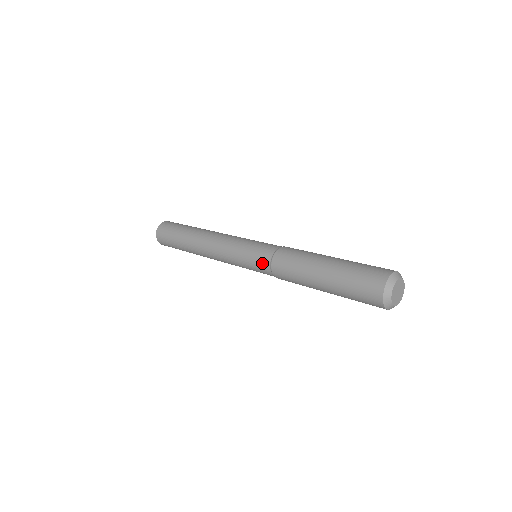
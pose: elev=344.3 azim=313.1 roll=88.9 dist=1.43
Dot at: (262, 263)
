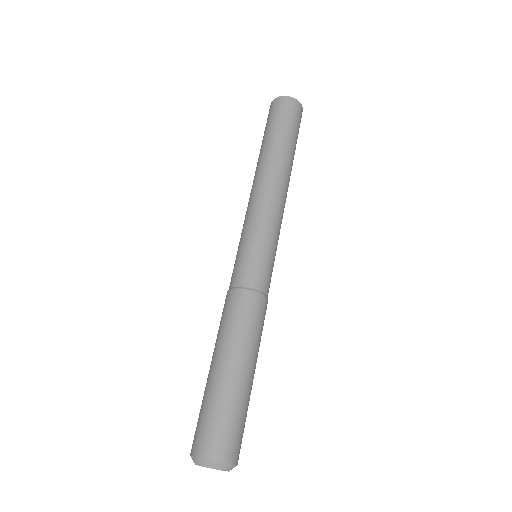
Dot at: (235, 275)
